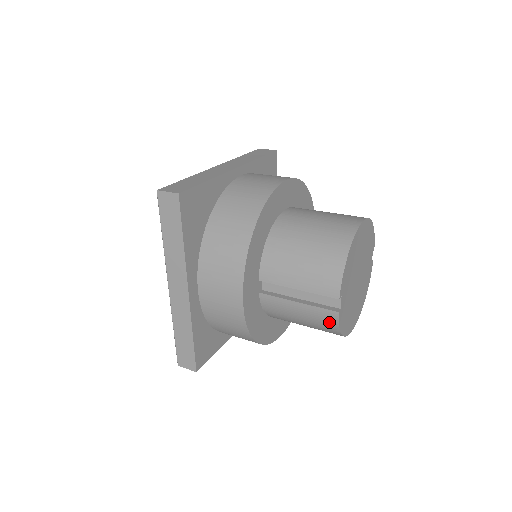
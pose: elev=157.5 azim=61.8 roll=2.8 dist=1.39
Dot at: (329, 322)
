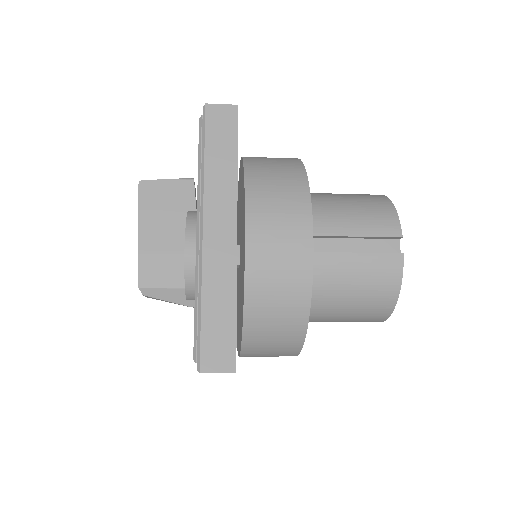
Dot at: (391, 273)
